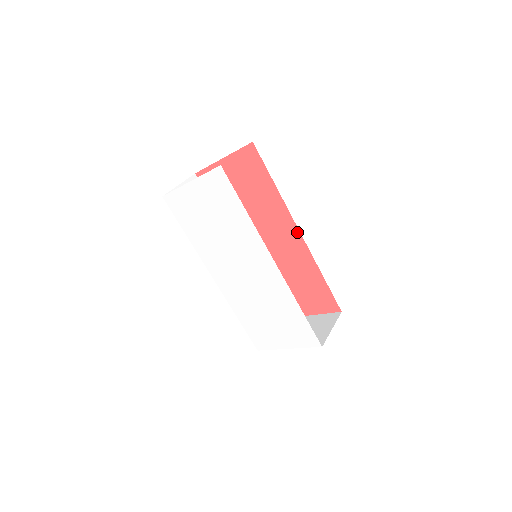
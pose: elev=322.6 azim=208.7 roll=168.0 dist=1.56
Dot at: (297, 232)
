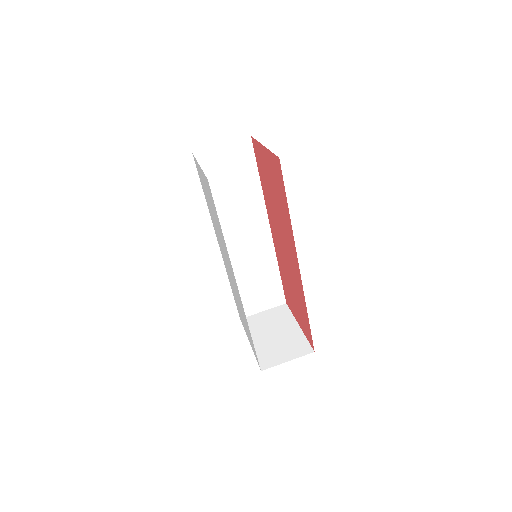
Dot at: (298, 265)
